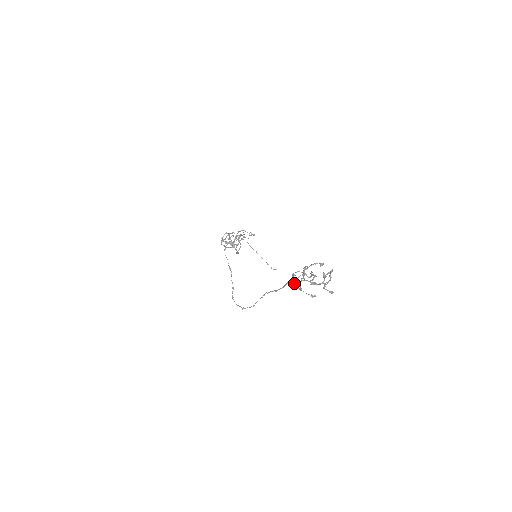
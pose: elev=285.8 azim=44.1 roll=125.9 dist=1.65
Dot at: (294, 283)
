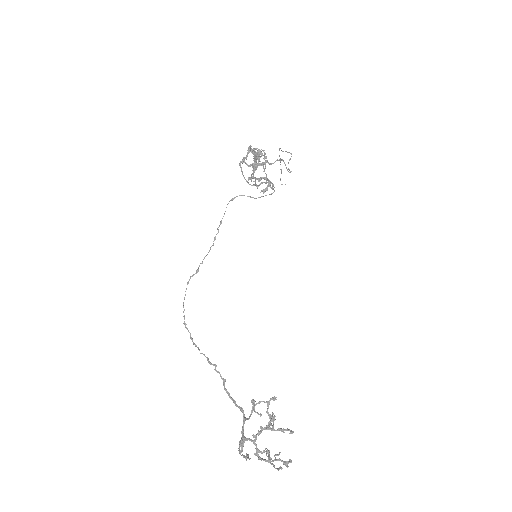
Dot at: (243, 425)
